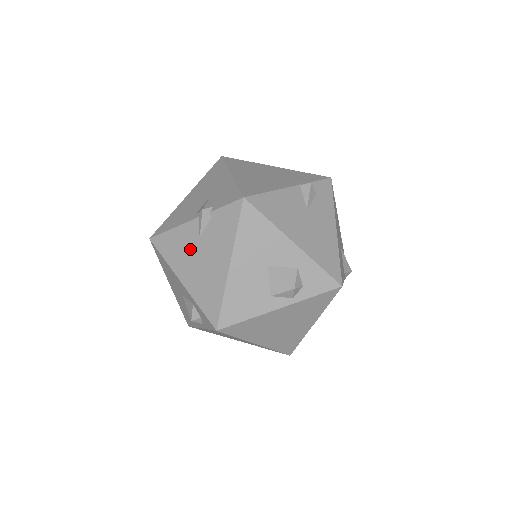
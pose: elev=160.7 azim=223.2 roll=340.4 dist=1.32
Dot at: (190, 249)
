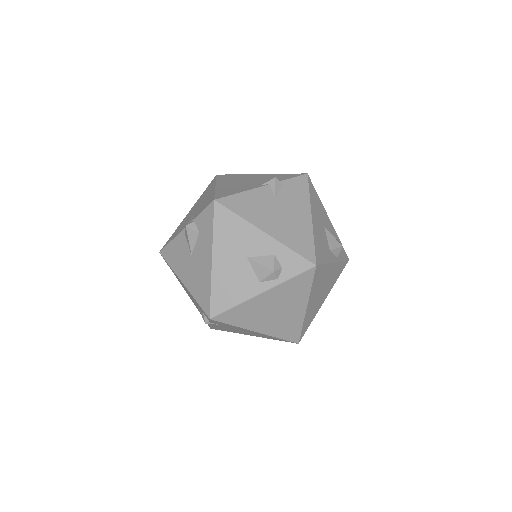
Dot at: (268, 206)
